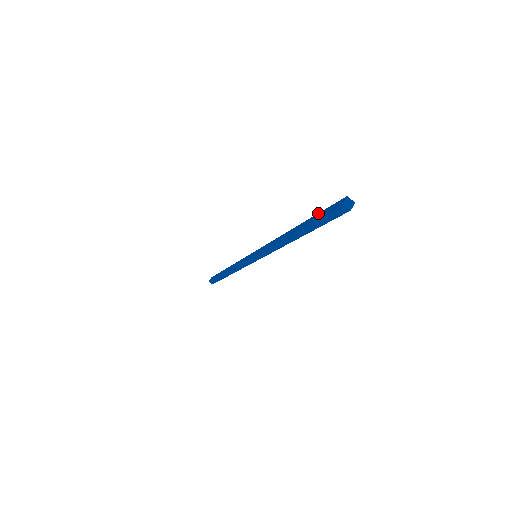
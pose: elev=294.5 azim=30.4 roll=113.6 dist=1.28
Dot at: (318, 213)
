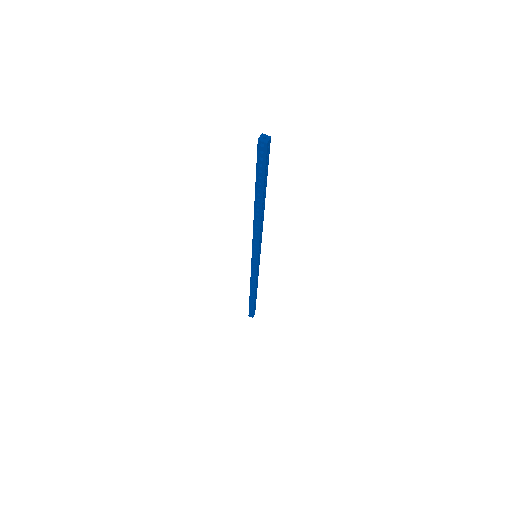
Dot at: occluded
